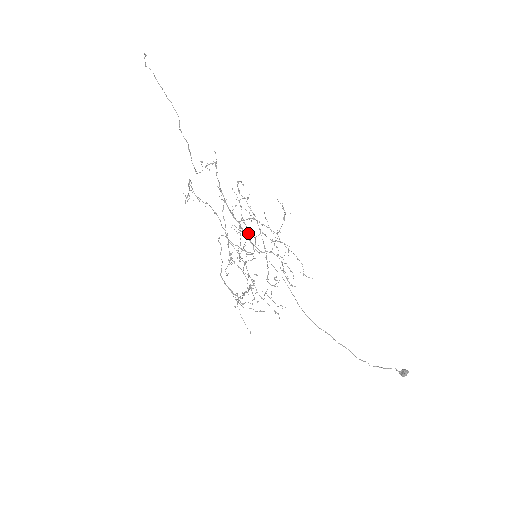
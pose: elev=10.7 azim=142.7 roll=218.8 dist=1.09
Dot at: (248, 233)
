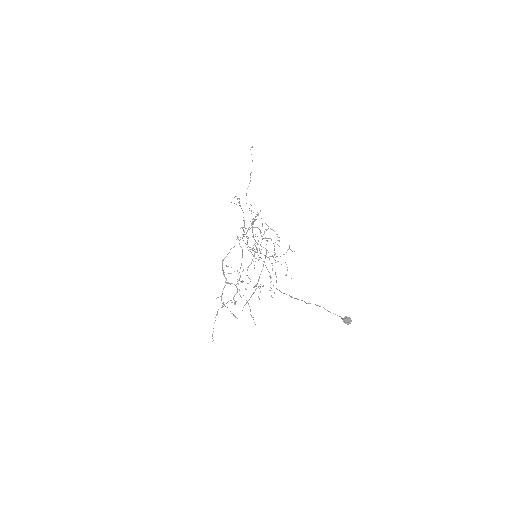
Dot at: (260, 231)
